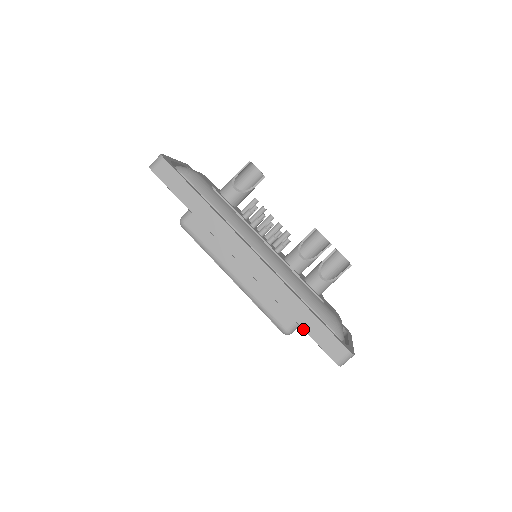
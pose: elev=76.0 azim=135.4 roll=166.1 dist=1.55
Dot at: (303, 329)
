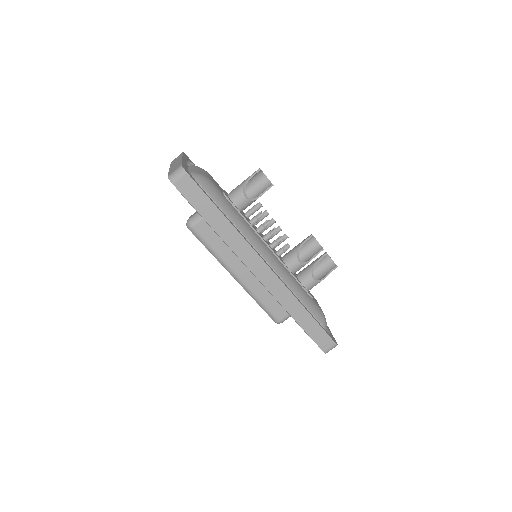
Dot at: (302, 328)
